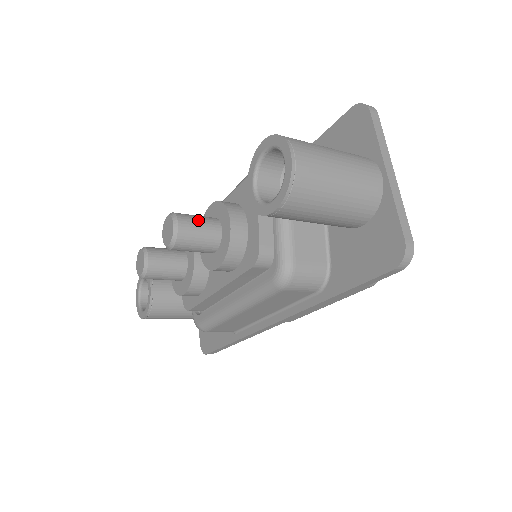
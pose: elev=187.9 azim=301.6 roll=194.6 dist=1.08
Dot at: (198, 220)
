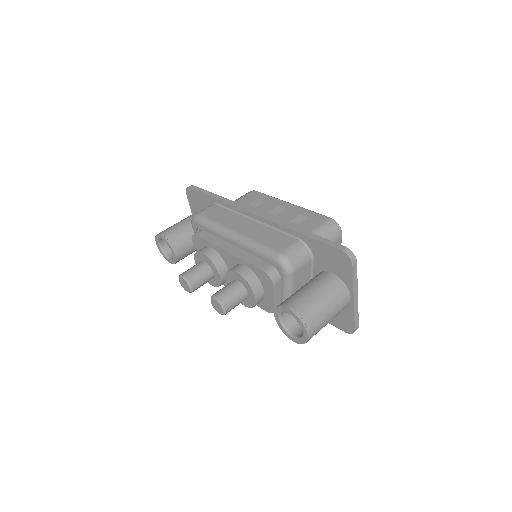
Dot at: (235, 299)
